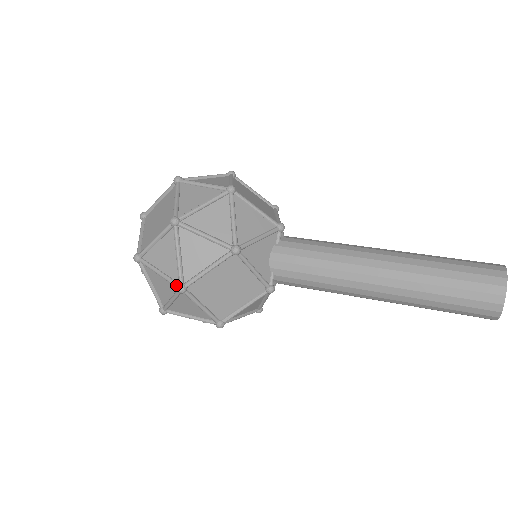
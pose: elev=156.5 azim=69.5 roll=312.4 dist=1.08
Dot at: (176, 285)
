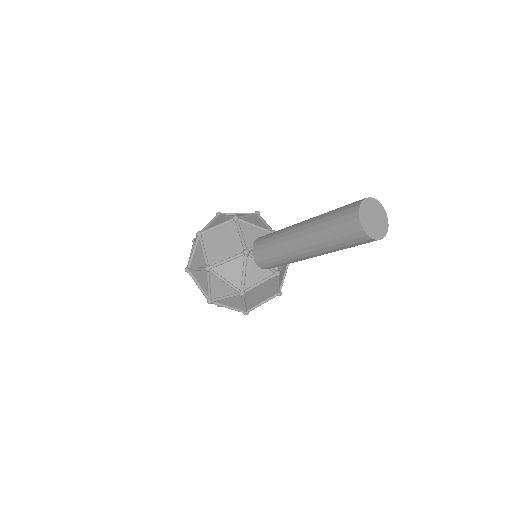
Dot at: occluded
